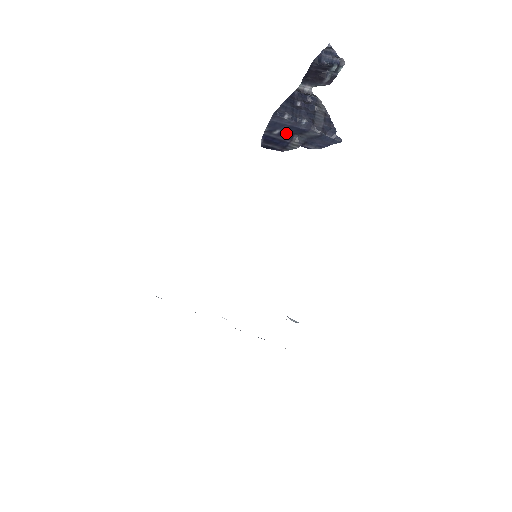
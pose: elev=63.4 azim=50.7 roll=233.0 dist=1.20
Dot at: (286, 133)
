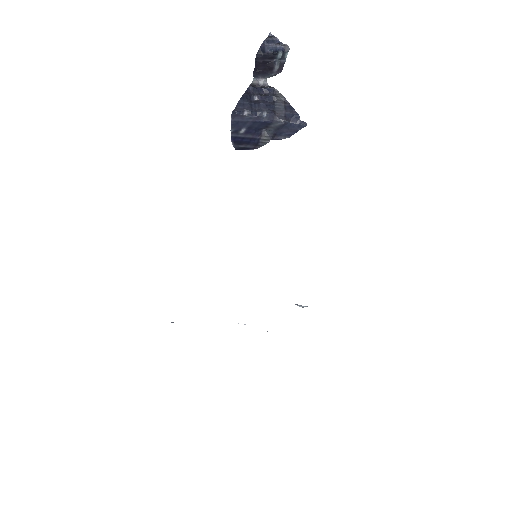
Dot at: (252, 130)
